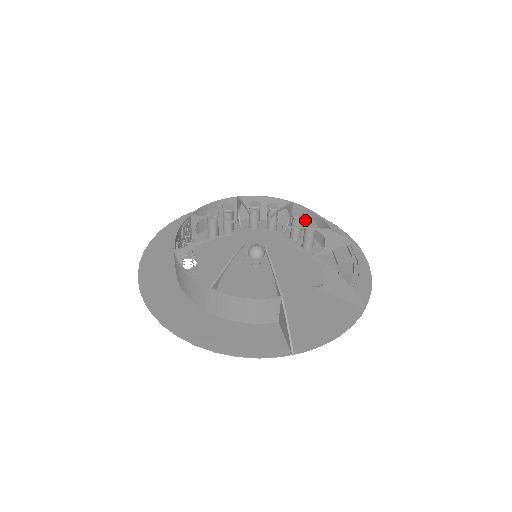
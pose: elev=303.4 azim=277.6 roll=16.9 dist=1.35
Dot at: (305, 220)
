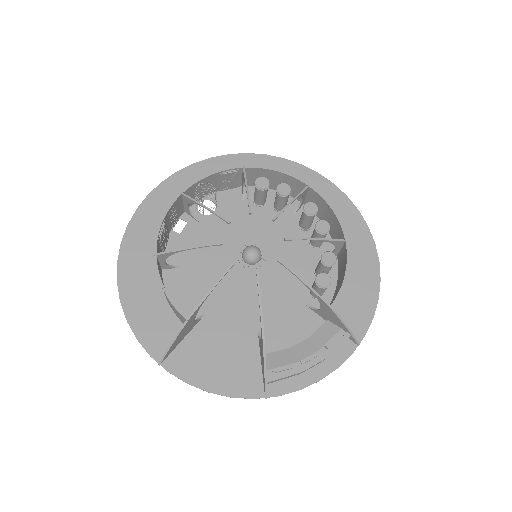
Dot at: (342, 267)
